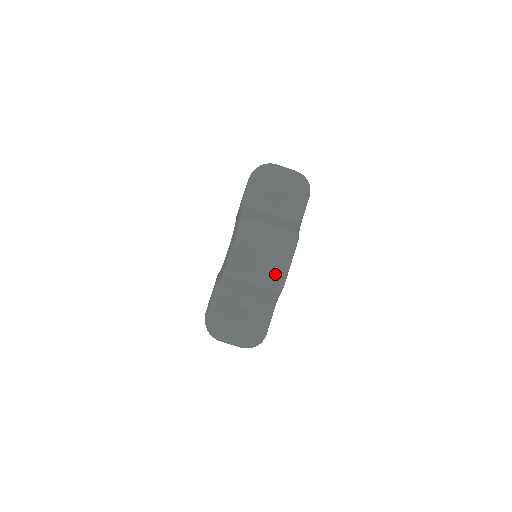
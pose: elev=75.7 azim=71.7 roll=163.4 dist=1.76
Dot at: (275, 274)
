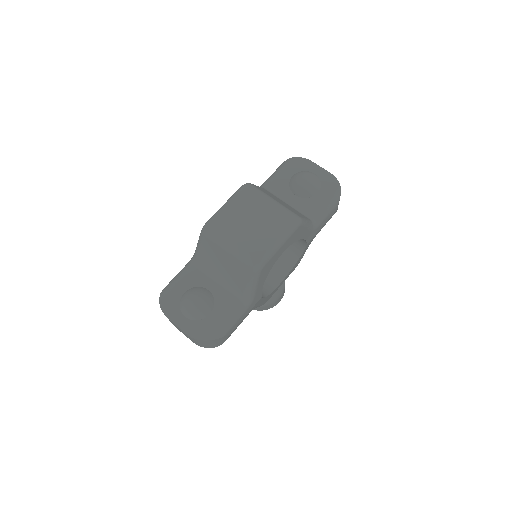
Dot at: (257, 248)
